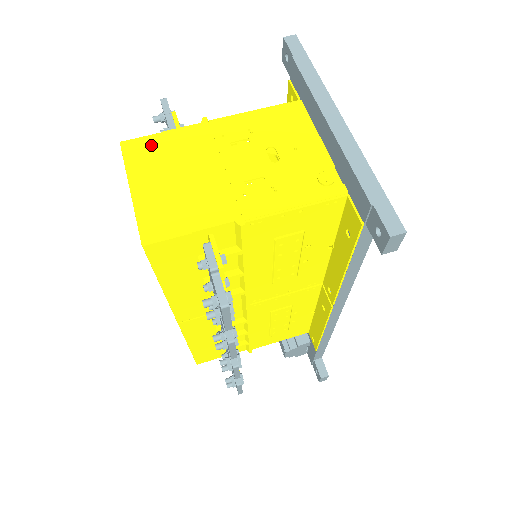
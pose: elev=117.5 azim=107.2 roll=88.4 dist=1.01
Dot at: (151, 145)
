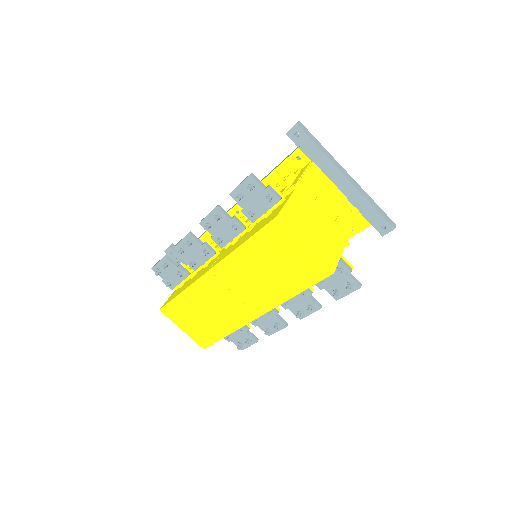
Dot at: (290, 213)
